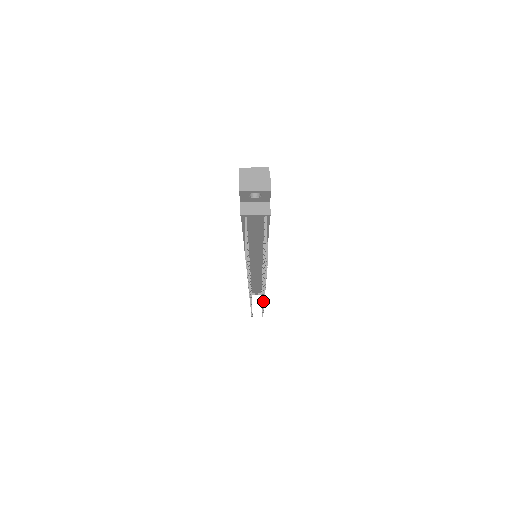
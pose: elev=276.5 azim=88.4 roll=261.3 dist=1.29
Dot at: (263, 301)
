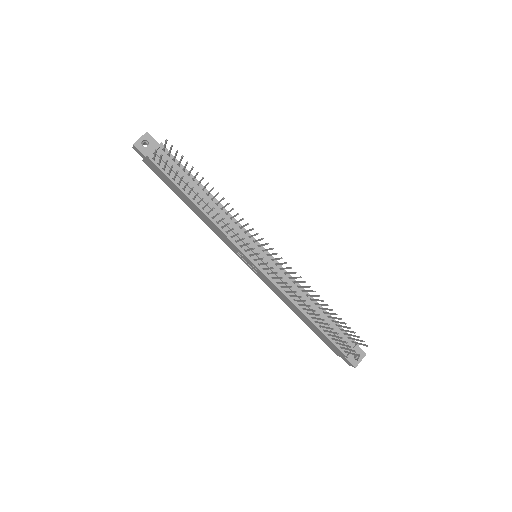
Dot at: (286, 263)
